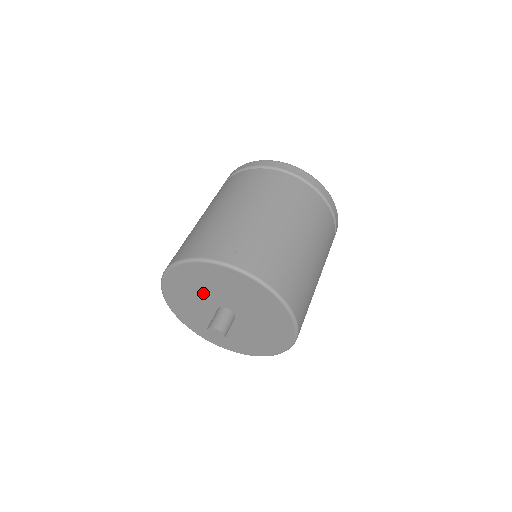
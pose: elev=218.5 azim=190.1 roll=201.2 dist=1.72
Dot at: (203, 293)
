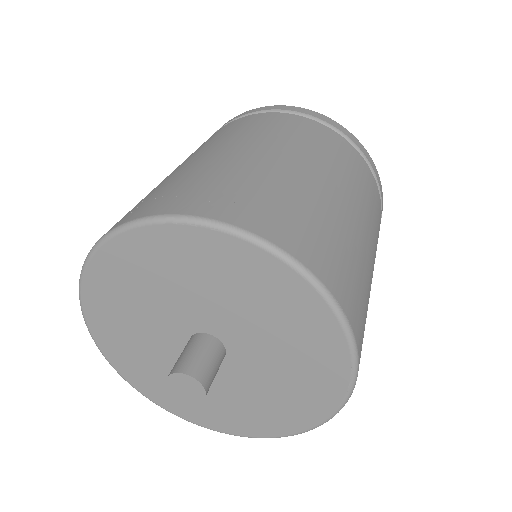
Dot at: (150, 321)
